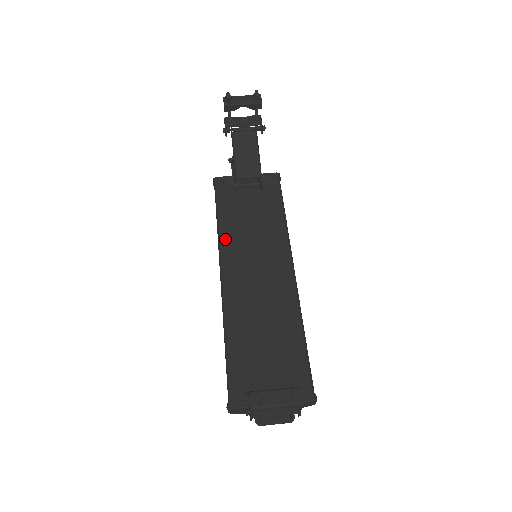
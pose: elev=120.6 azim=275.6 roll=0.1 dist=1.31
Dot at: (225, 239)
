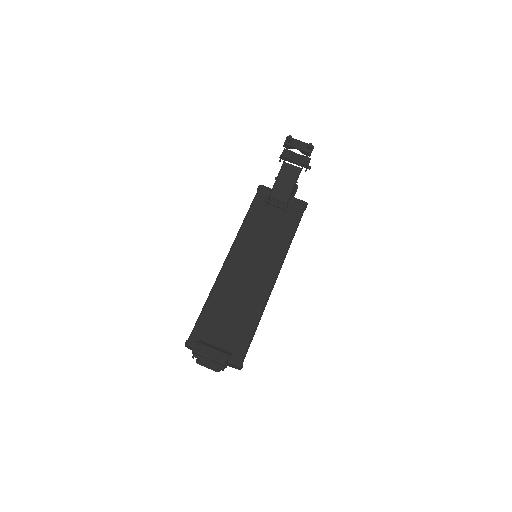
Dot at: (243, 233)
